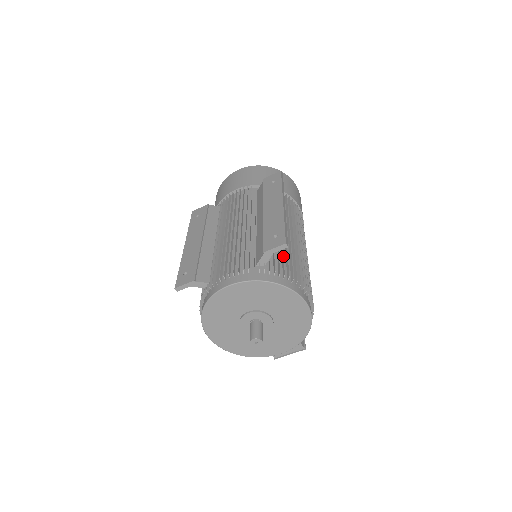
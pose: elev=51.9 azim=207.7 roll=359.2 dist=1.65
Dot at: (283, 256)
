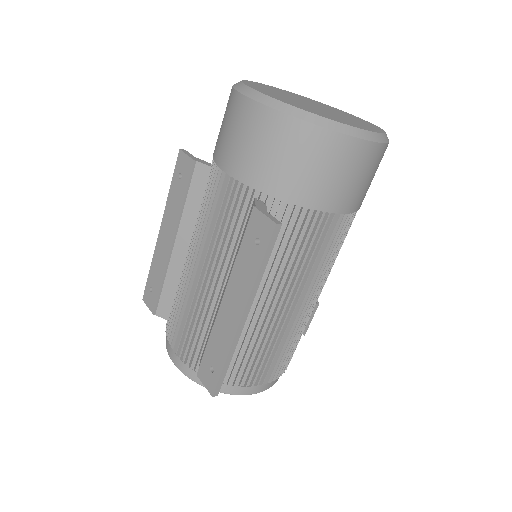
Dot at: (237, 357)
